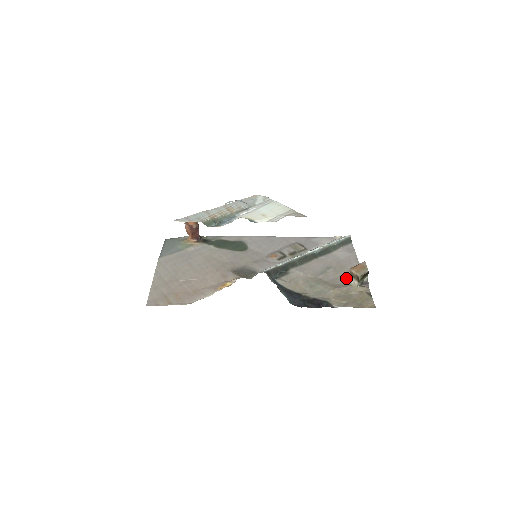
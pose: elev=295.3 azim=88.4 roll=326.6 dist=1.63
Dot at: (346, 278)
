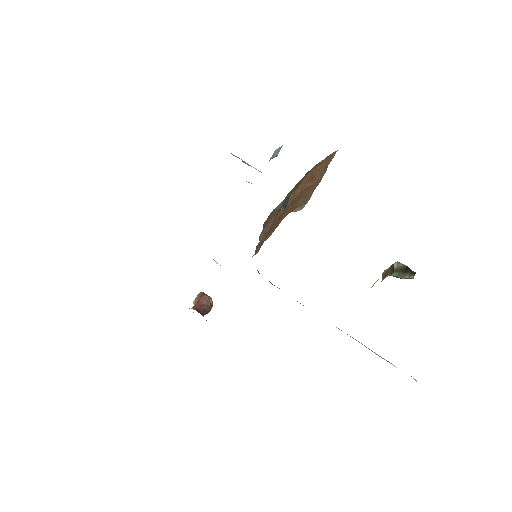
Dot at: occluded
